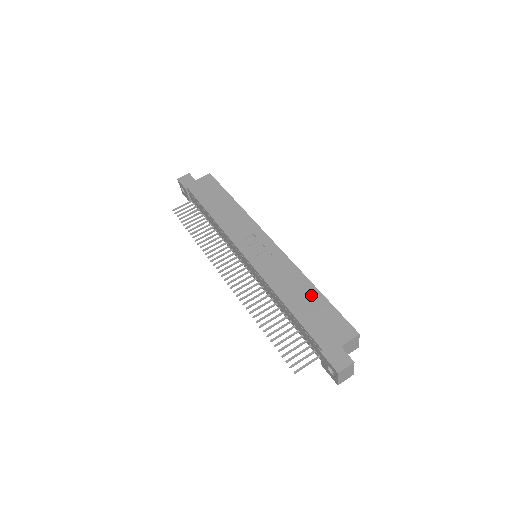
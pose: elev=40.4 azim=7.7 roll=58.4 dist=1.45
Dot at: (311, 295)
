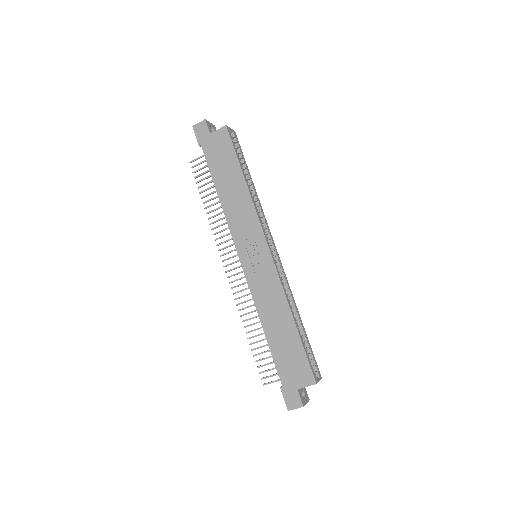
Dot at: (288, 330)
